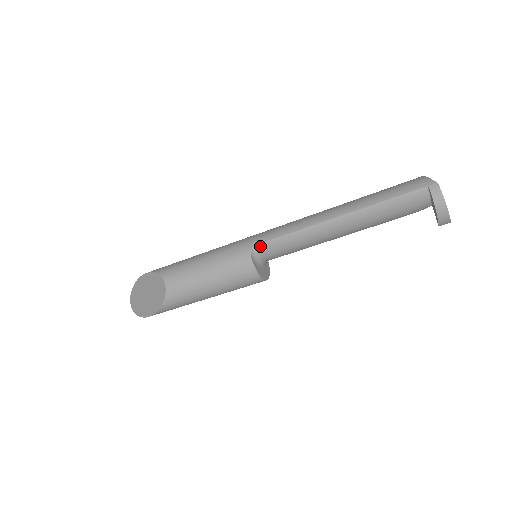
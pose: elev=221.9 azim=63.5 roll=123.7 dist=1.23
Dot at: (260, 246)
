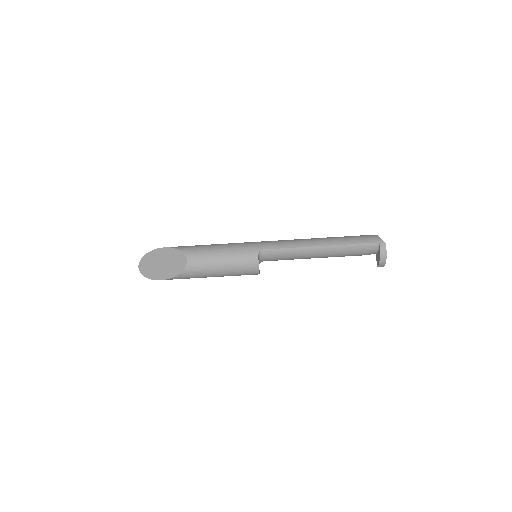
Dot at: (265, 251)
